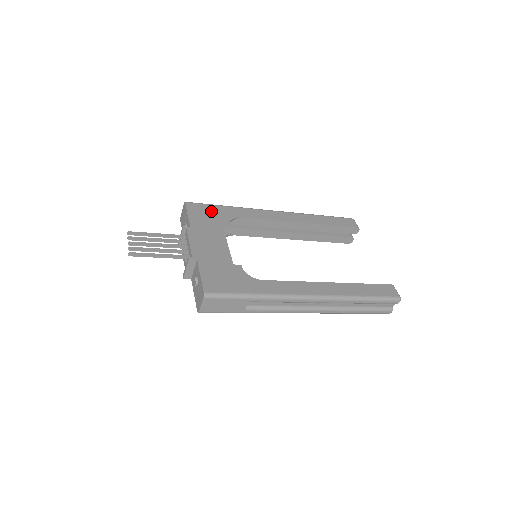
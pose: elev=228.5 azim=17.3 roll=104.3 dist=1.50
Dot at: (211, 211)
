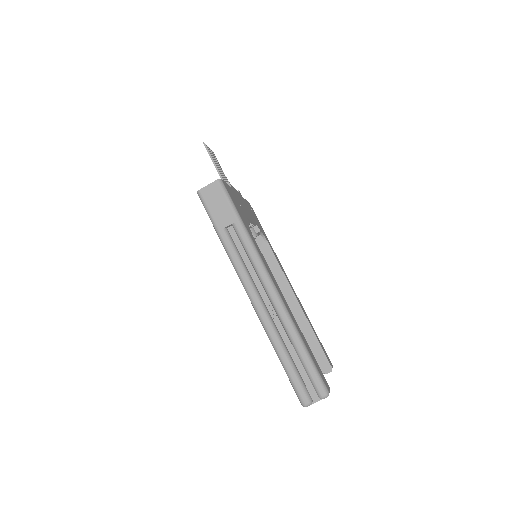
Dot at: (258, 221)
